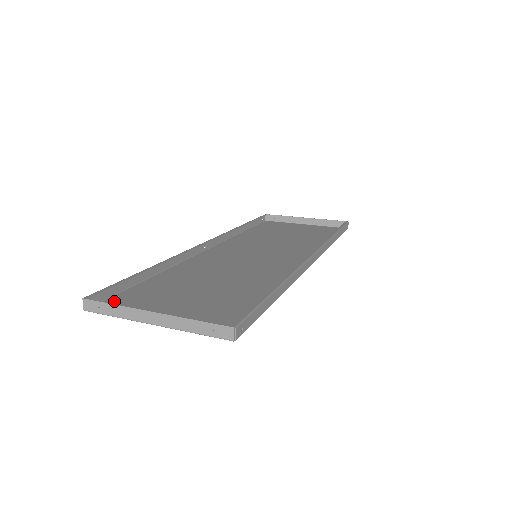
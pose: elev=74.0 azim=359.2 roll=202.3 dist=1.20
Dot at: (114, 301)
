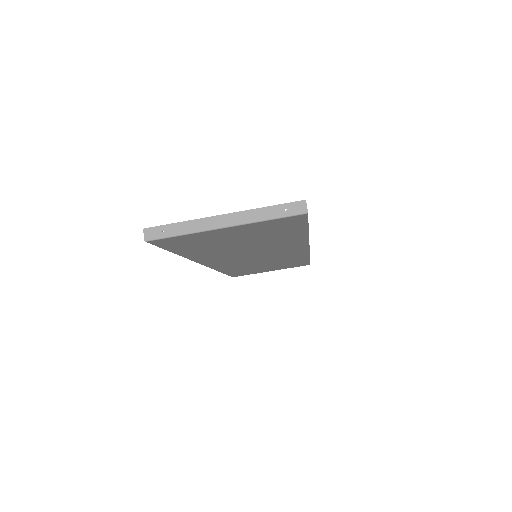
Dot at: (166, 243)
